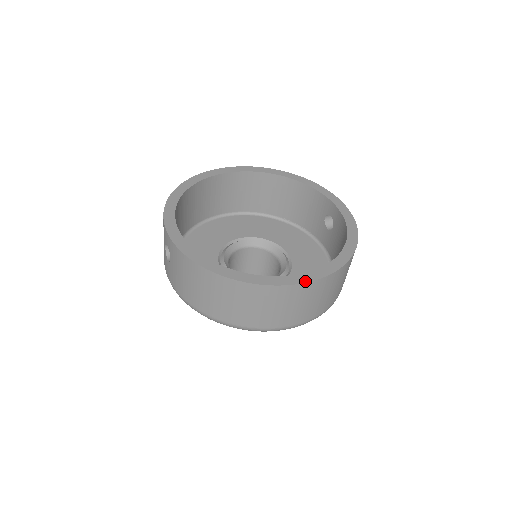
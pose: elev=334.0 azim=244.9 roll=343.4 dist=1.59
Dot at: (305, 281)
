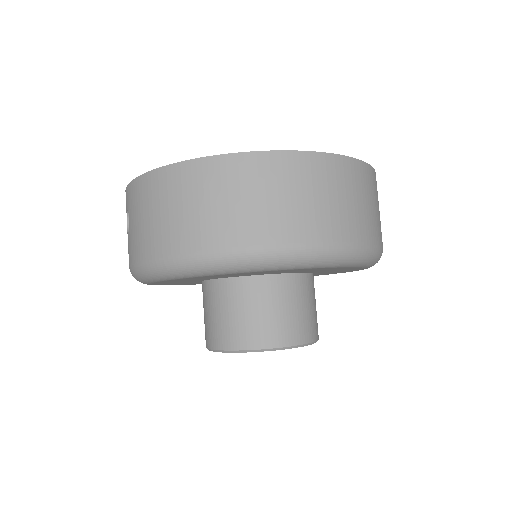
Dot at: (300, 151)
